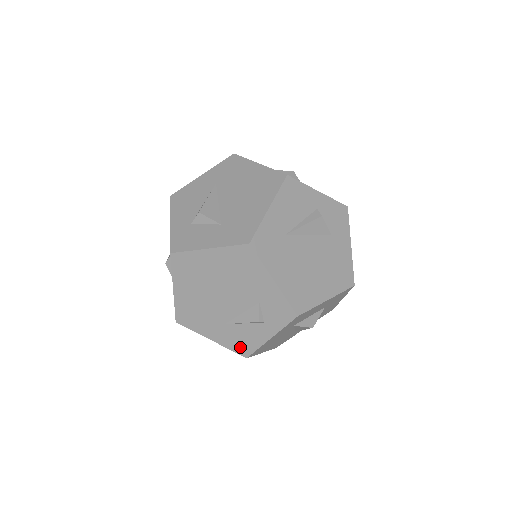
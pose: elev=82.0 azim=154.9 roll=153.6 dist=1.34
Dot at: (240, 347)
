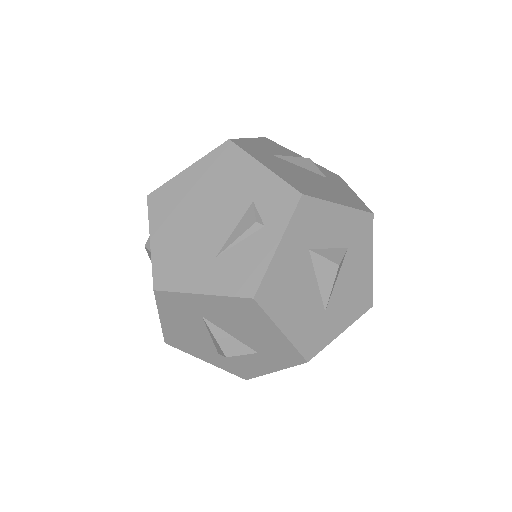
Dot at: (241, 284)
